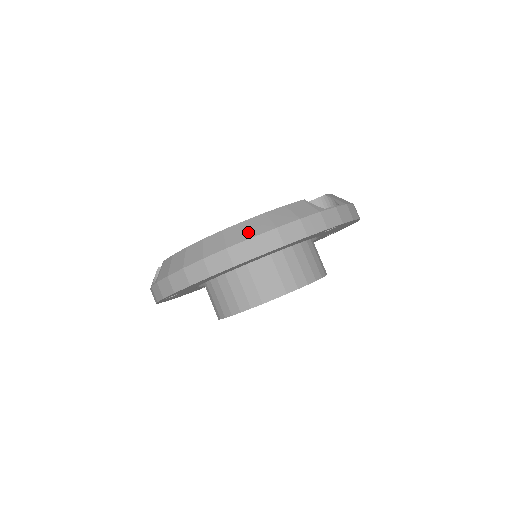
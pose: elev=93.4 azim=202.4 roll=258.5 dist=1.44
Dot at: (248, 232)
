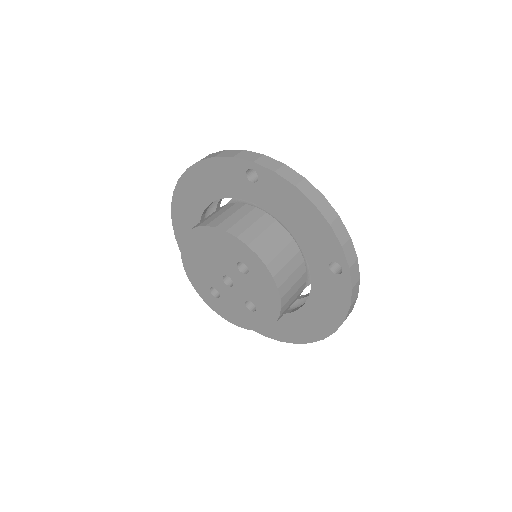
Dot at: occluded
